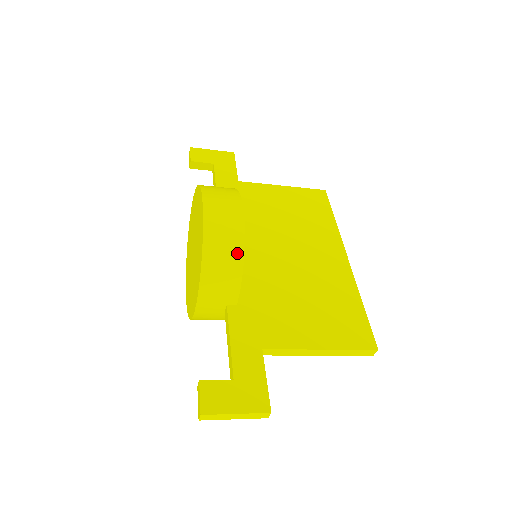
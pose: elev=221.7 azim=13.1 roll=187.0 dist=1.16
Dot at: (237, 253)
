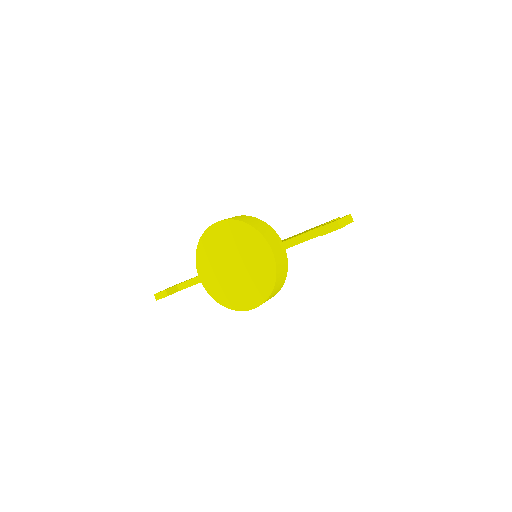
Dot at: (254, 219)
